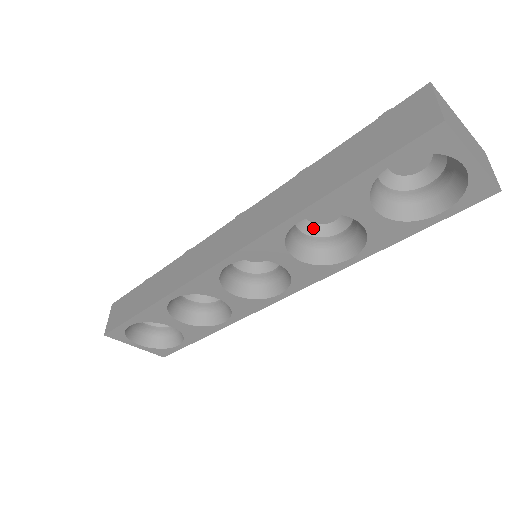
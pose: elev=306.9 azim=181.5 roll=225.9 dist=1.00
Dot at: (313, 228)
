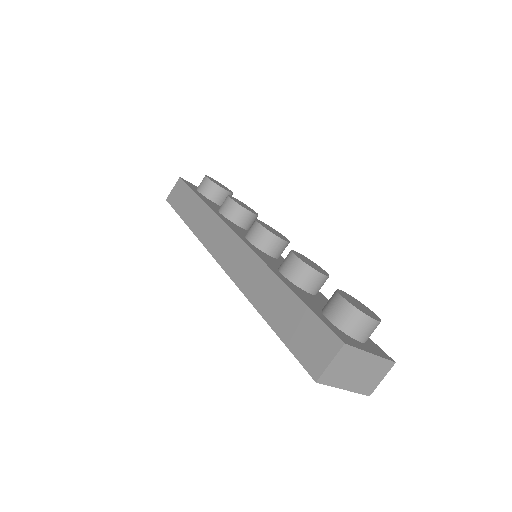
Dot at: occluded
